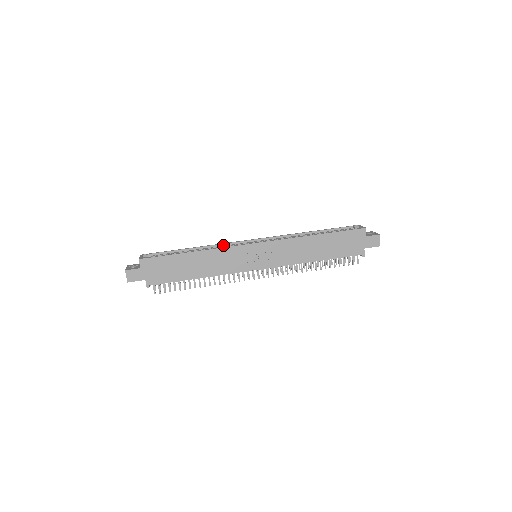
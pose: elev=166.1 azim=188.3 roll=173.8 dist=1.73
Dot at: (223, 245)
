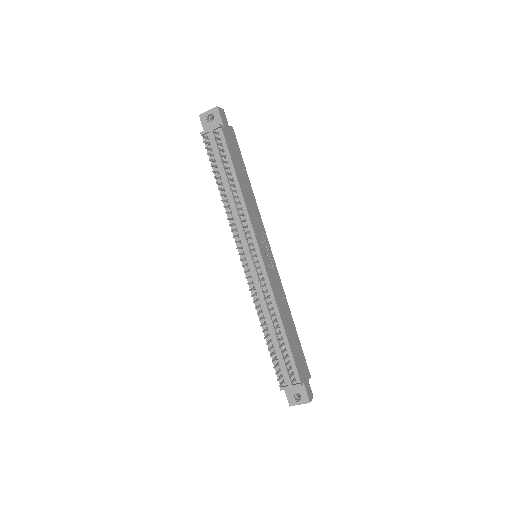
Dot at: occluded
